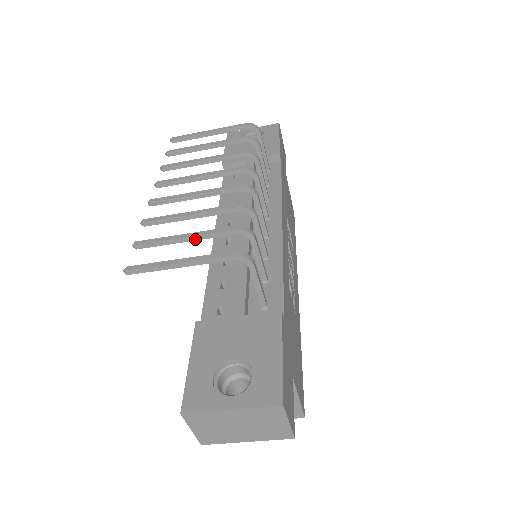
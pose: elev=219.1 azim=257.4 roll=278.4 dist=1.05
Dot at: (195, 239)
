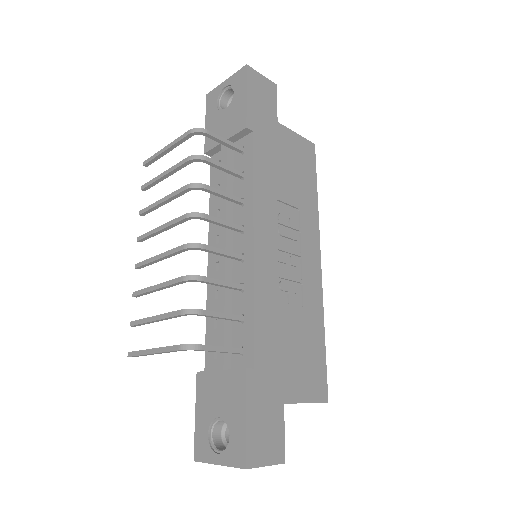
Dot at: (161, 320)
